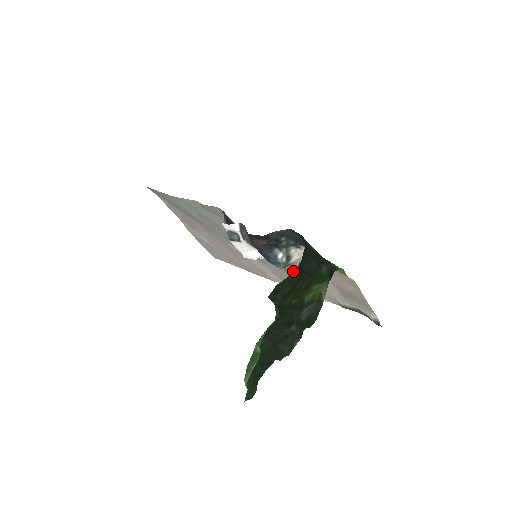
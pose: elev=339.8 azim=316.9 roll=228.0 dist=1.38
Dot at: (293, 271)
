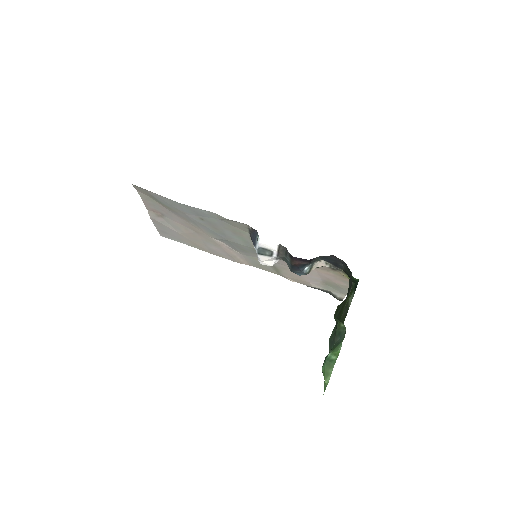
Dot at: (280, 264)
